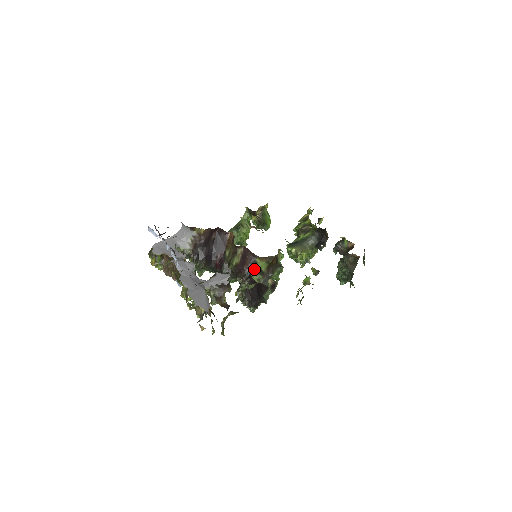
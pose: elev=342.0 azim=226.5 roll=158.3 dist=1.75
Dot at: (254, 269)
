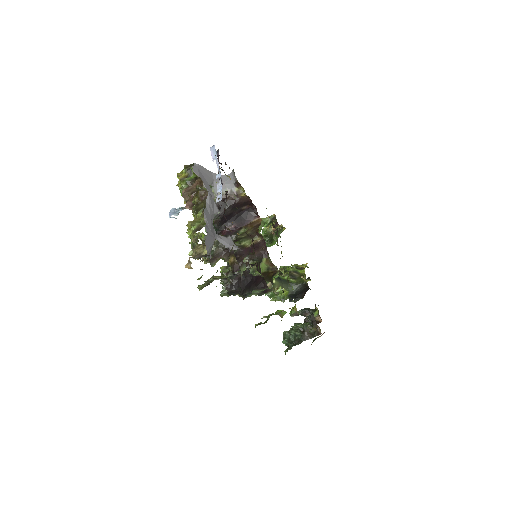
Dot at: occluded
